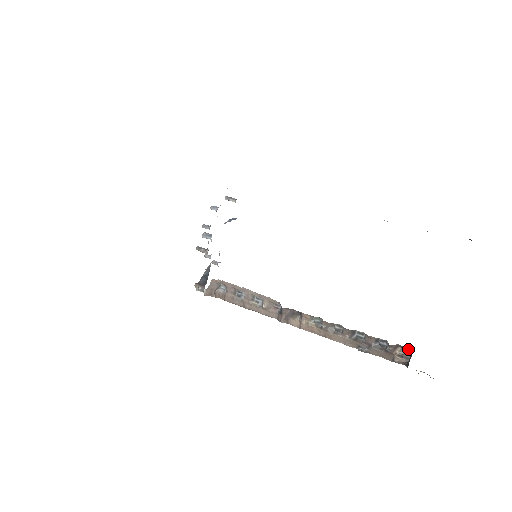
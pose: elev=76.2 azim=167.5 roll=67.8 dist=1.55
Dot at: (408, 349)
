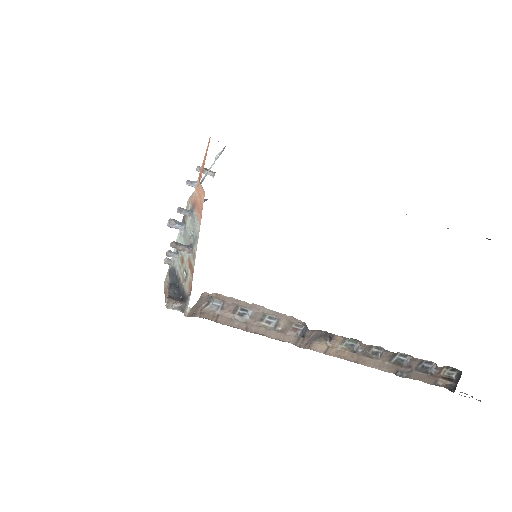
Dot at: (454, 369)
